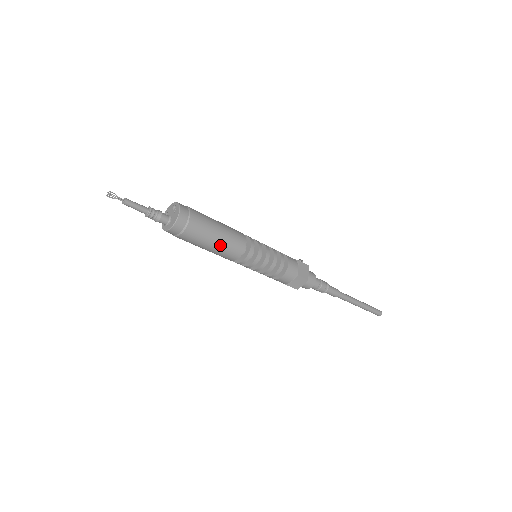
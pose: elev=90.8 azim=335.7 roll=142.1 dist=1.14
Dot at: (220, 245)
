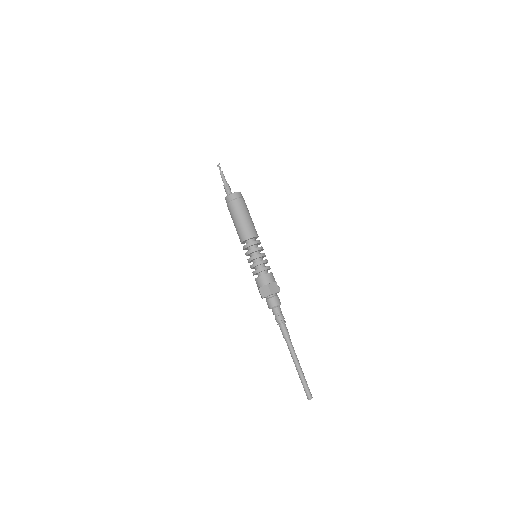
Dot at: (241, 224)
